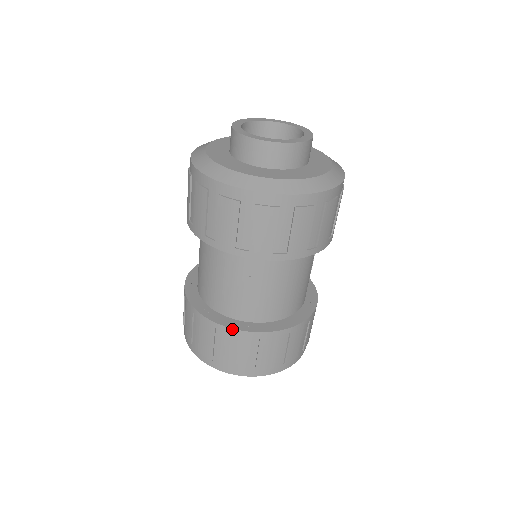
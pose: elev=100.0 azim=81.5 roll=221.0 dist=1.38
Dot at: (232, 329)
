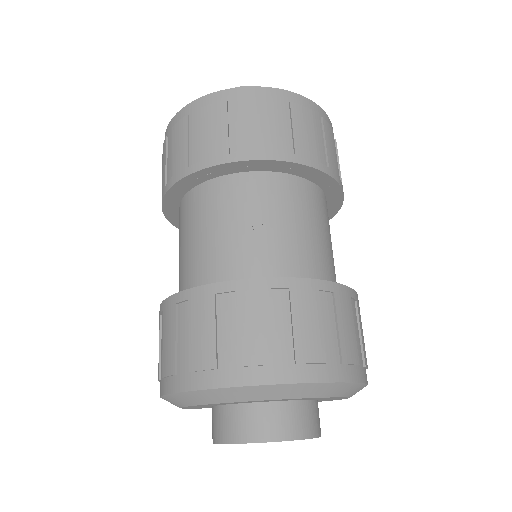
Dot at: (242, 280)
